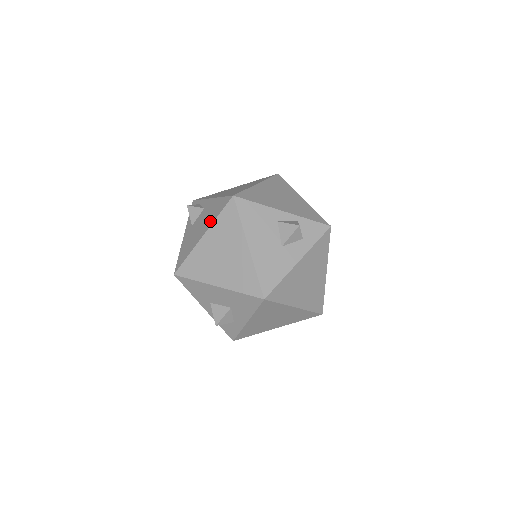
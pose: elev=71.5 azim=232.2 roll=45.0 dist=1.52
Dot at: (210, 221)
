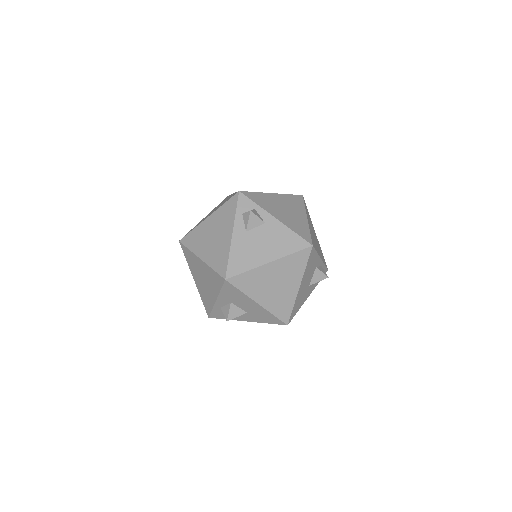
Dot at: (280, 251)
